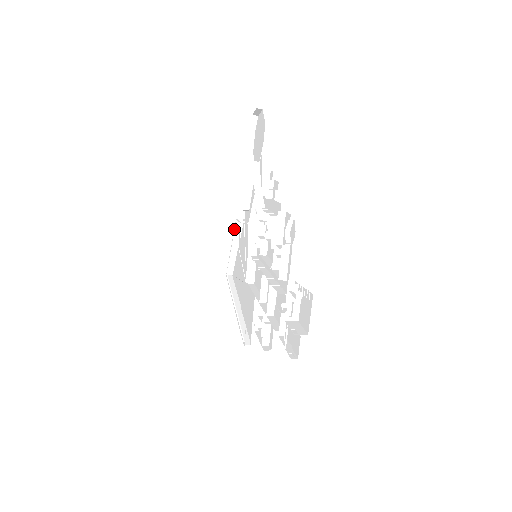
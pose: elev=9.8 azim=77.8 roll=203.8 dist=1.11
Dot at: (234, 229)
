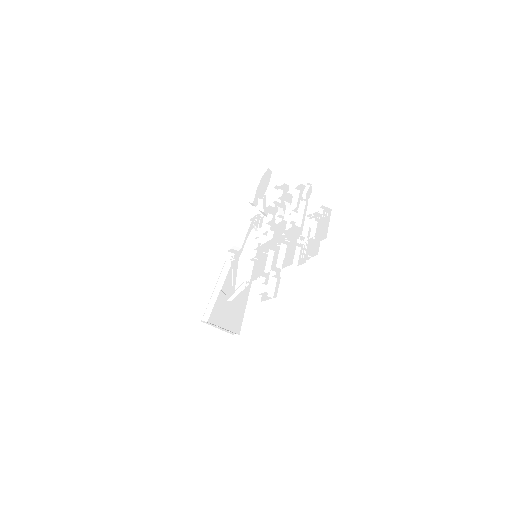
Dot at: occluded
